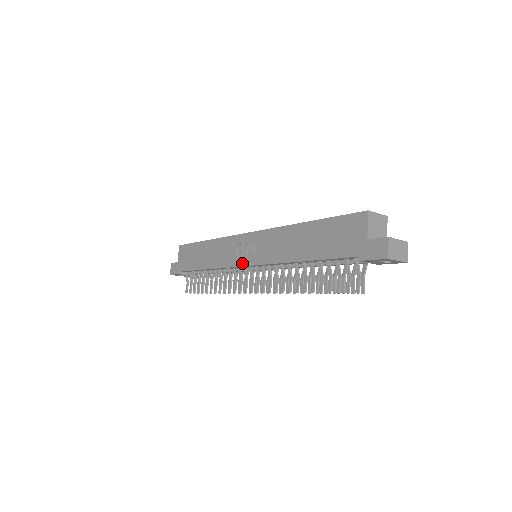
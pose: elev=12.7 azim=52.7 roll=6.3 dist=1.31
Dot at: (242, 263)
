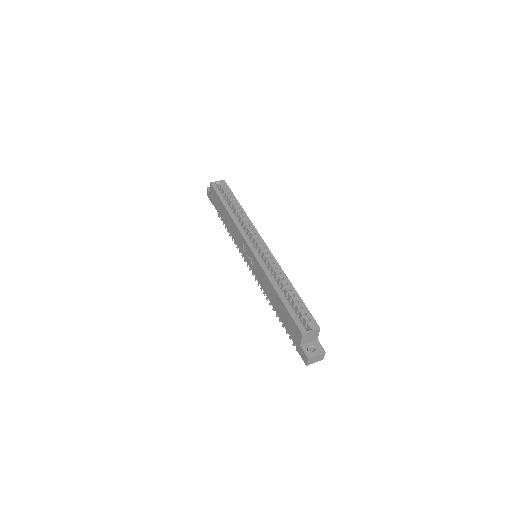
Dot at: (246, 259)
